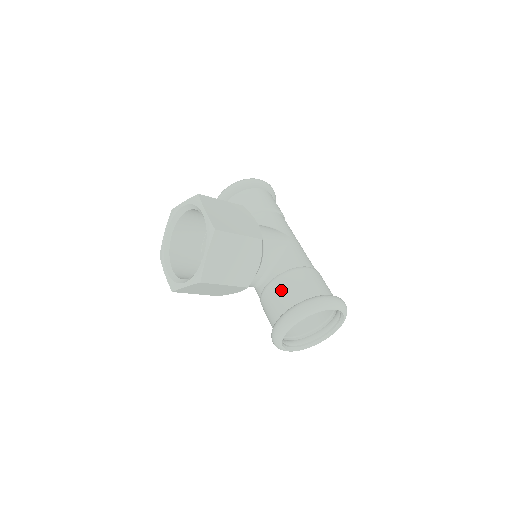
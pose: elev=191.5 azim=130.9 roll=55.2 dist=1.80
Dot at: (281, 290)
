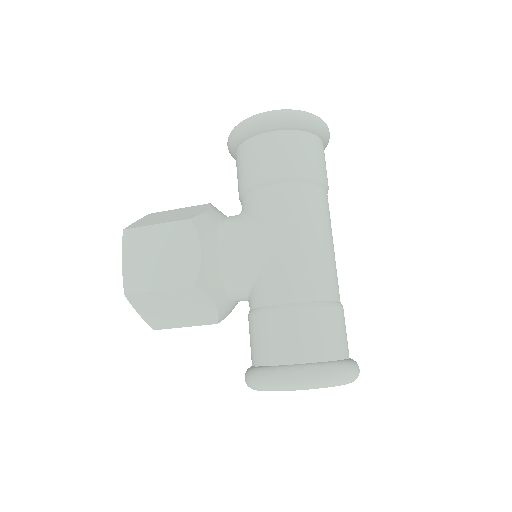
Dot at: occluded
